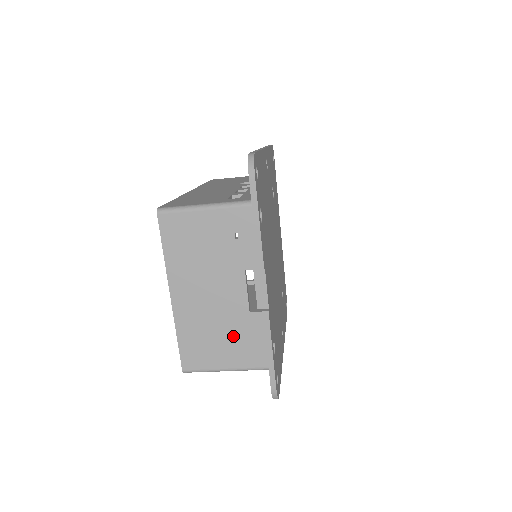
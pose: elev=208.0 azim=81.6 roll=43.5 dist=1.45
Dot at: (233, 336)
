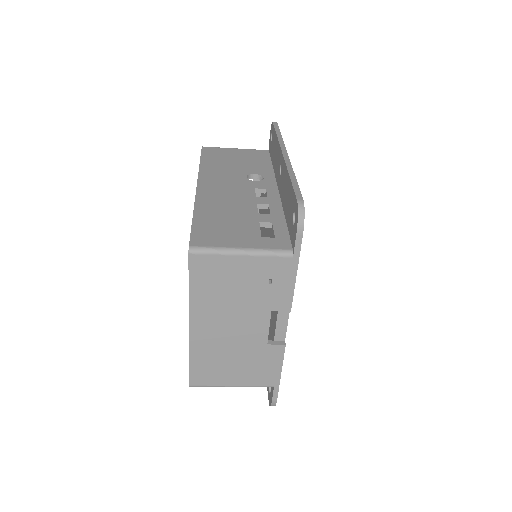
Dot at: (246, 362)
